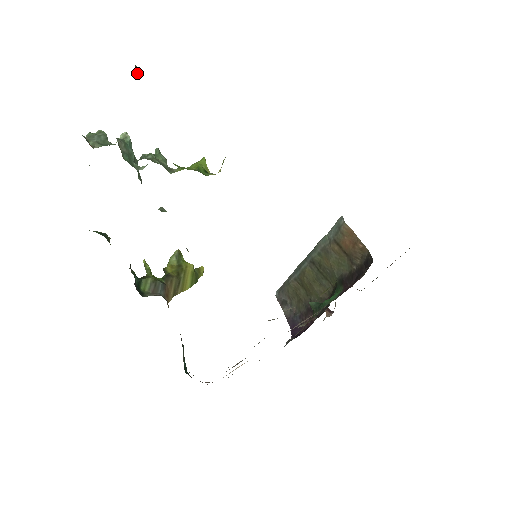
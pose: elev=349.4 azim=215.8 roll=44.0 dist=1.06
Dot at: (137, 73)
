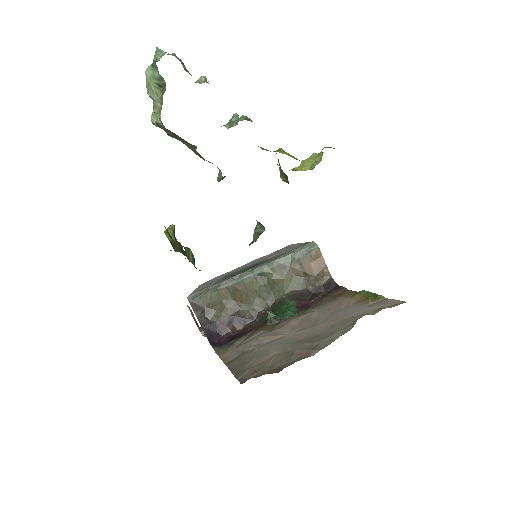
Dot at: occluded
